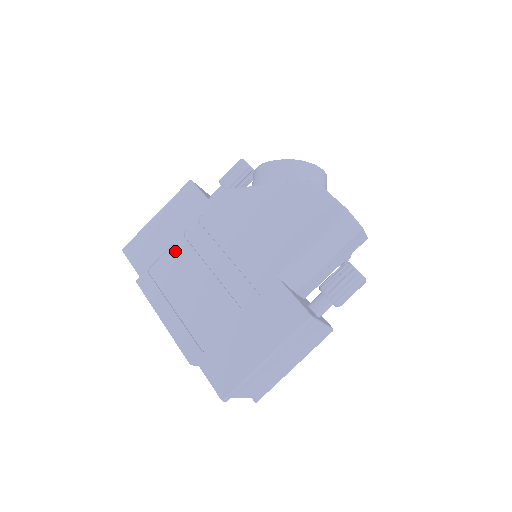
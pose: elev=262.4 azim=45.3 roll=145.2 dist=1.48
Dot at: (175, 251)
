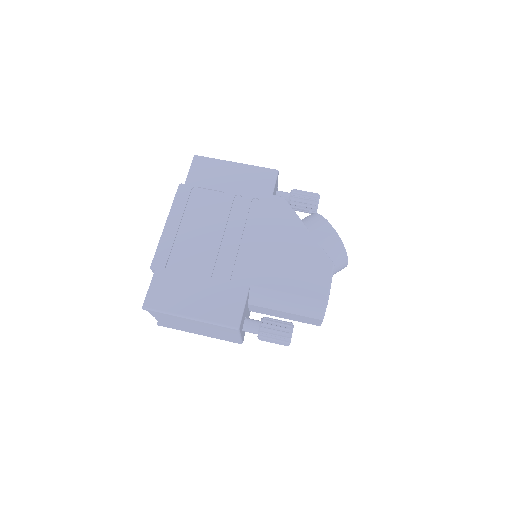
Dot at: (220, 197)
